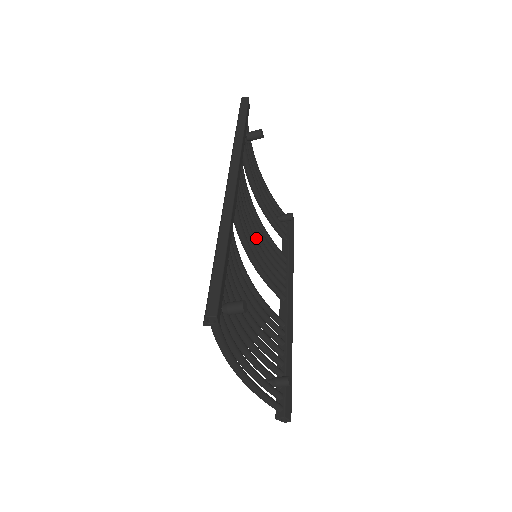
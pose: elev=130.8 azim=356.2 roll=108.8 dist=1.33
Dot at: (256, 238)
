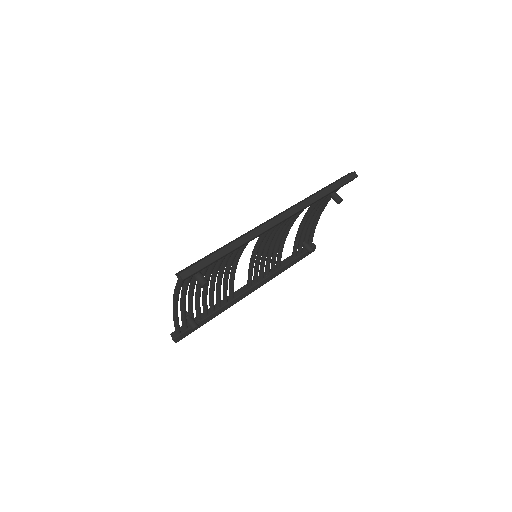
Dot at: (271, 245)
